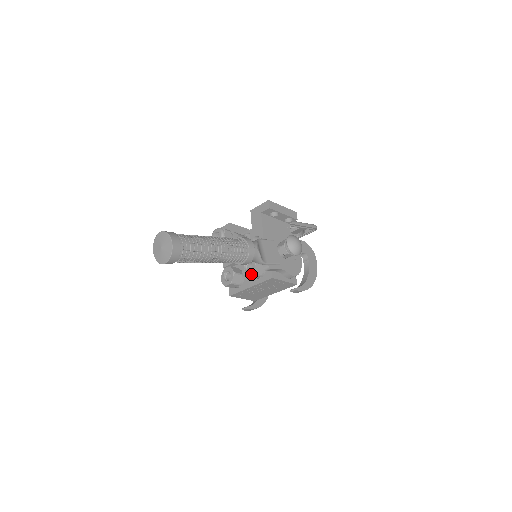
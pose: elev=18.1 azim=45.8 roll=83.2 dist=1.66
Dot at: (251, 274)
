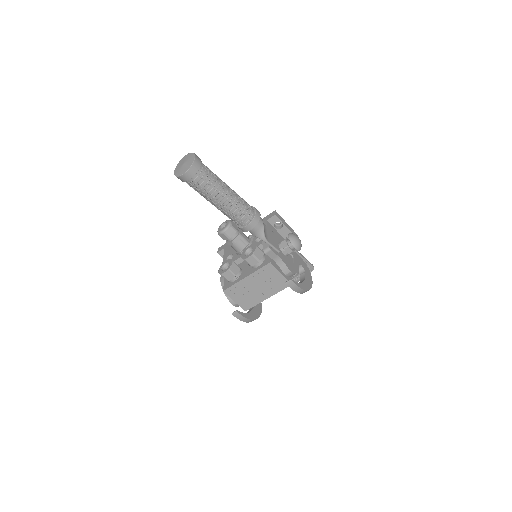
Dot at: (251, 255)
